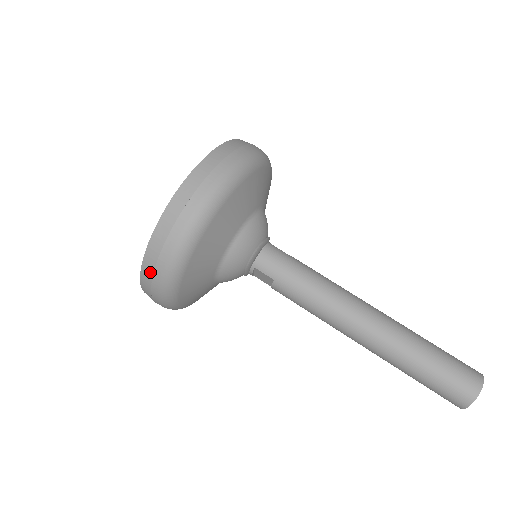
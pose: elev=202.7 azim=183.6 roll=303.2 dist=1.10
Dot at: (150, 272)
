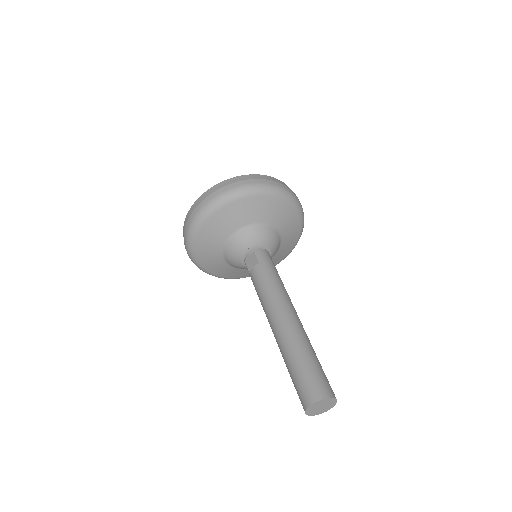
Dot at: (217, 188)
